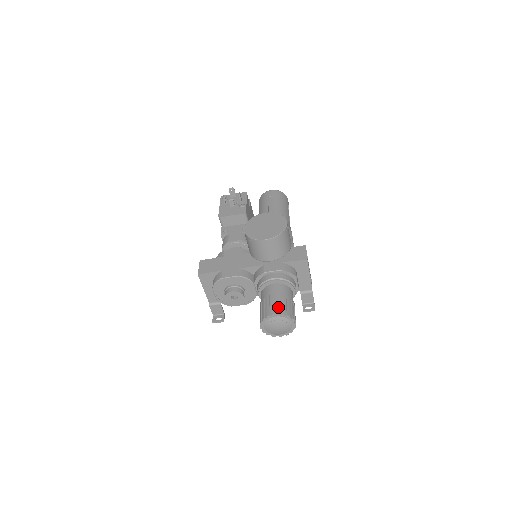
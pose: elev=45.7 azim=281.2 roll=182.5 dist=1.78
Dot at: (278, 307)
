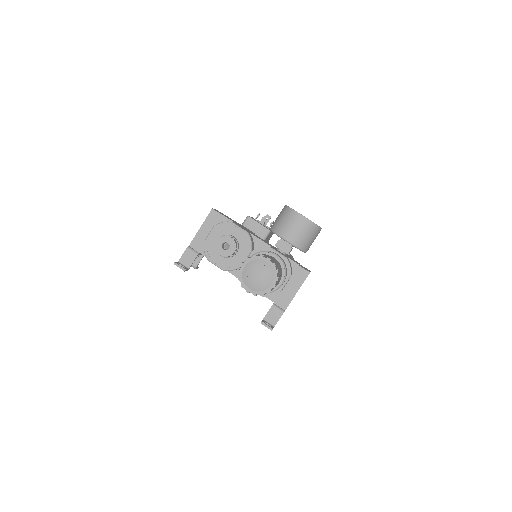
Dot at: (273, 261)
